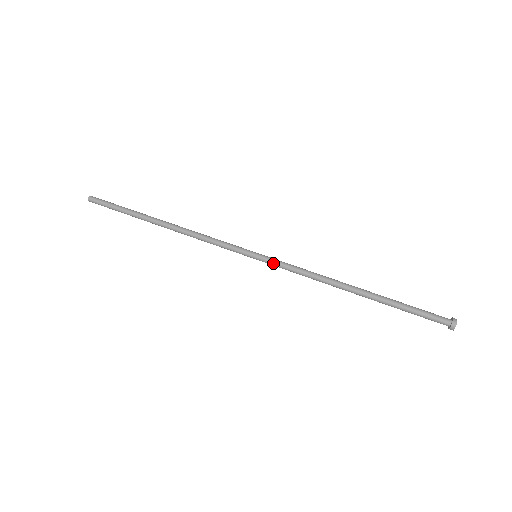
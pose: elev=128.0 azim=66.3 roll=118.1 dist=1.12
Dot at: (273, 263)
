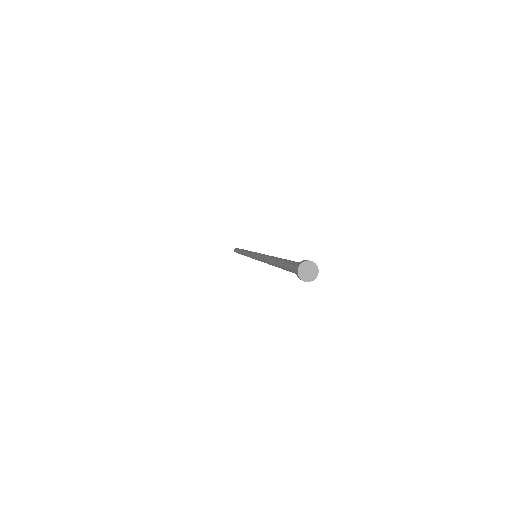
Dot at: (256, 254)
